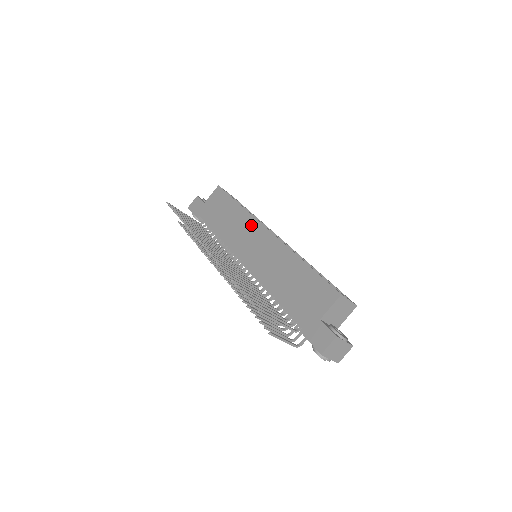
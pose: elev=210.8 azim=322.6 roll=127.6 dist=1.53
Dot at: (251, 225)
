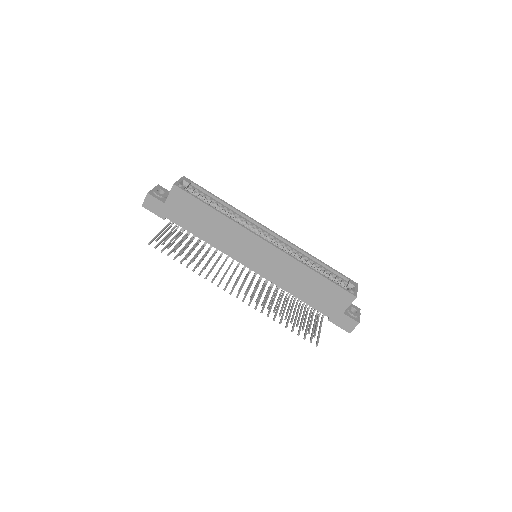
Dot at: (244, 236)
